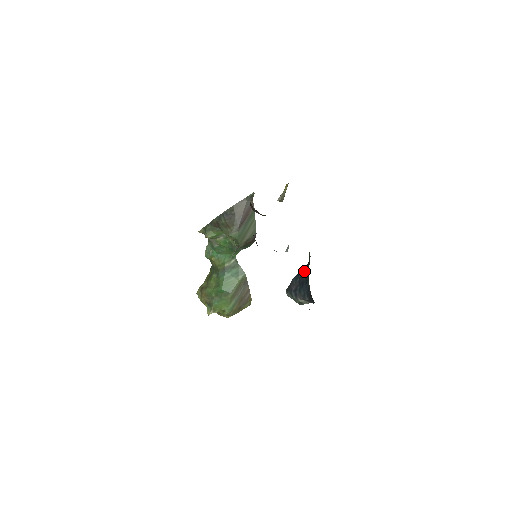
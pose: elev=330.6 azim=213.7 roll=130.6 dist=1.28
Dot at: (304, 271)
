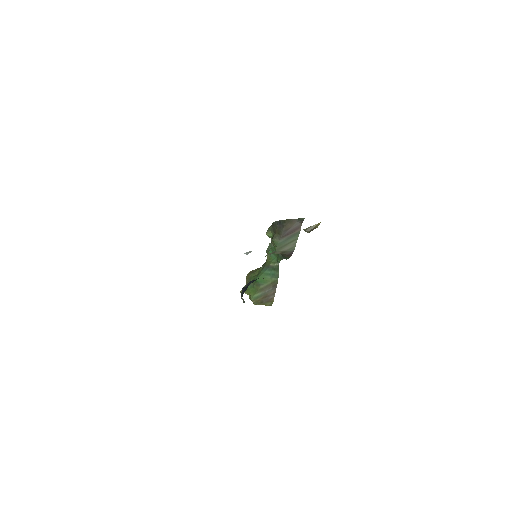
Dot at: occluded
